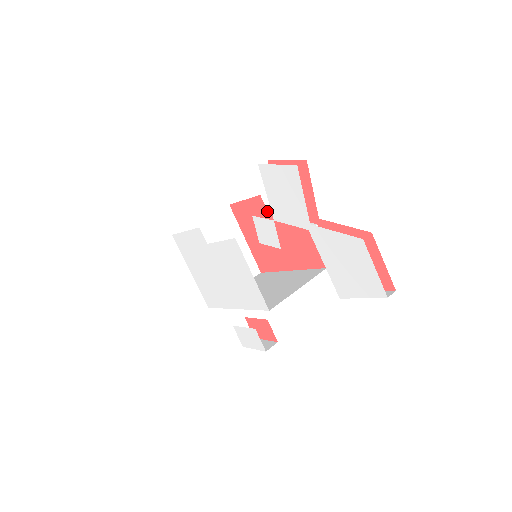
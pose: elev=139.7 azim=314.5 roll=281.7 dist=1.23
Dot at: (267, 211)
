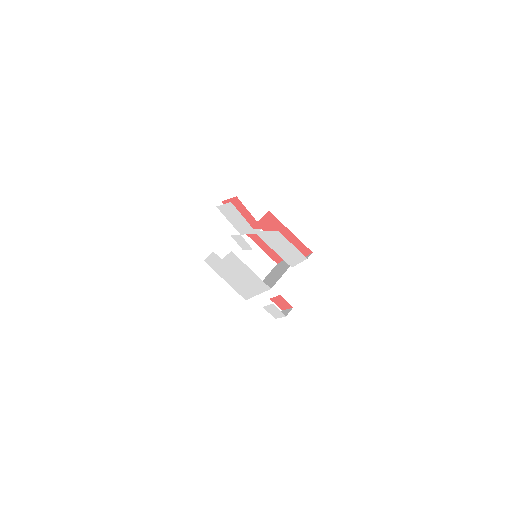
Dot at: (258, 222)
